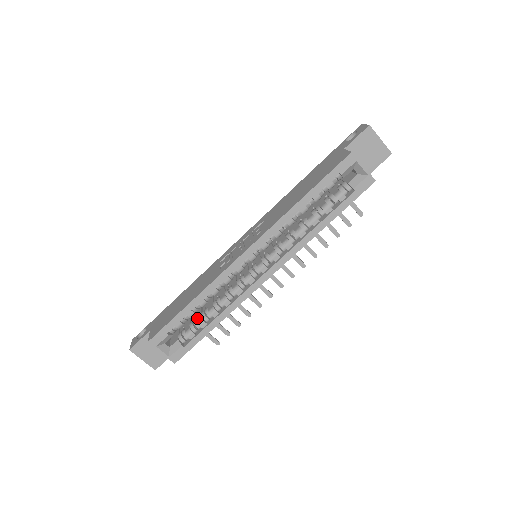
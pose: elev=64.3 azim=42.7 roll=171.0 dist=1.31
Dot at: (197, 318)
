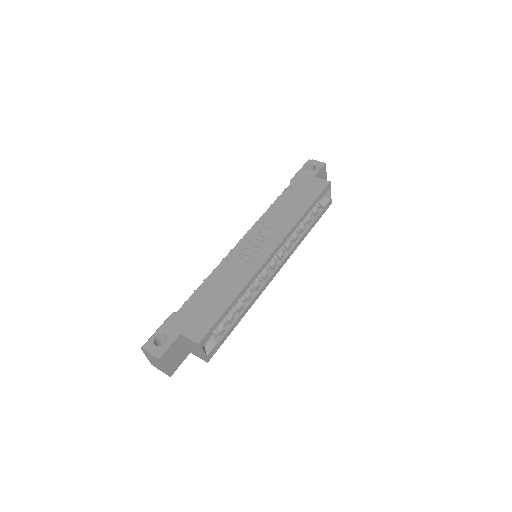
Dot at: occluded
